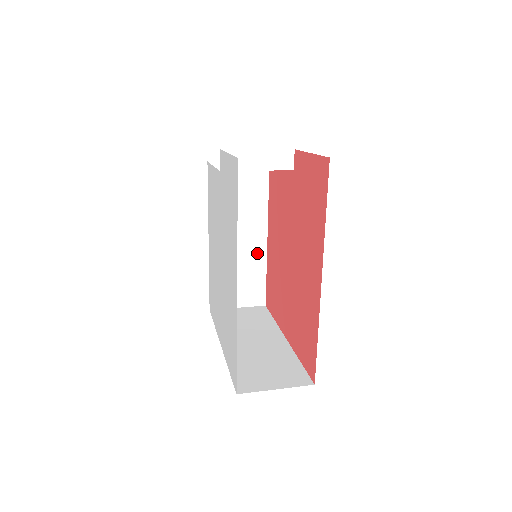
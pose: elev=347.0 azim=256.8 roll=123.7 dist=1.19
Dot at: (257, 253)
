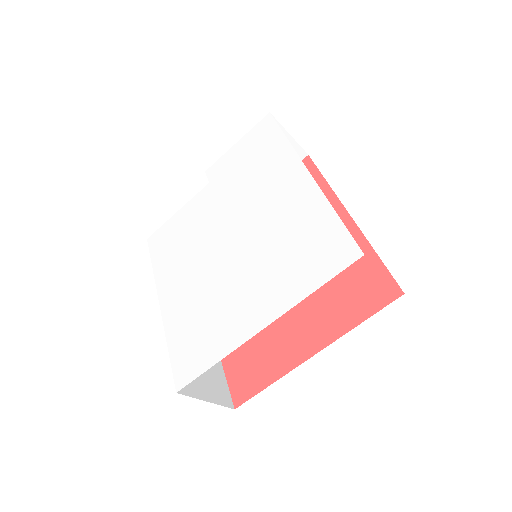
Dot at: occluded
